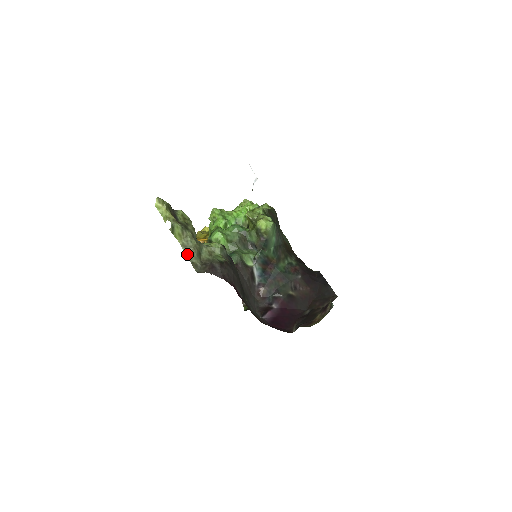
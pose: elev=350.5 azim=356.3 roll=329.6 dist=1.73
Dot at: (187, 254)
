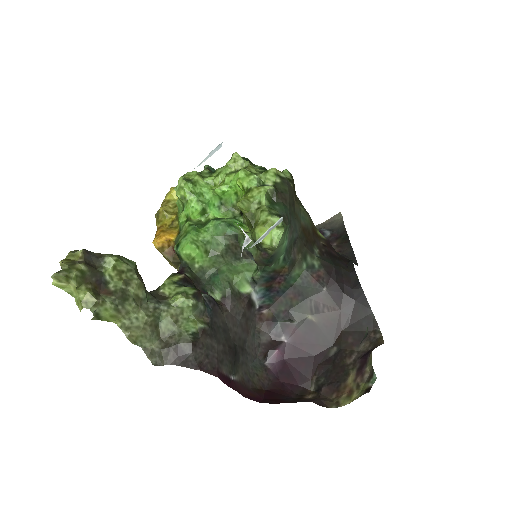
Dot at: (133, 340)
